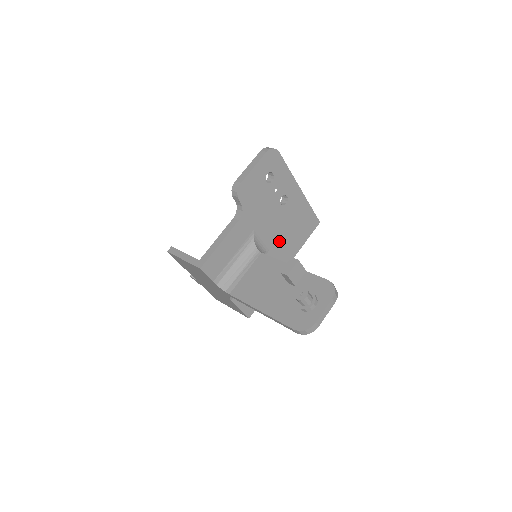
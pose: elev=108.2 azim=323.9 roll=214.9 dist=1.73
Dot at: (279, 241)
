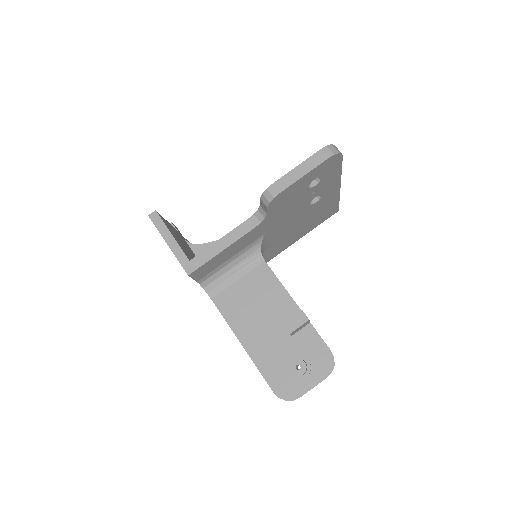
Dot at: (287, 234)
